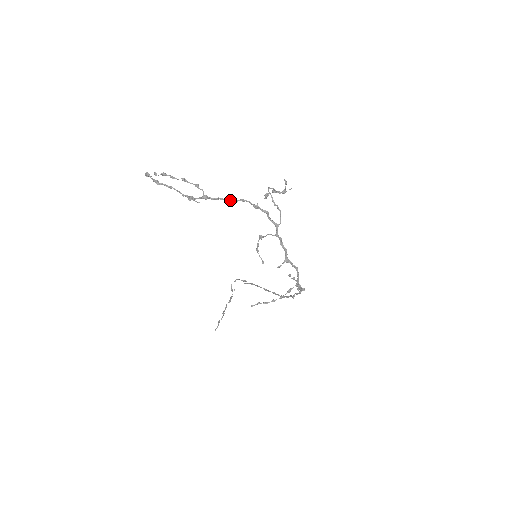
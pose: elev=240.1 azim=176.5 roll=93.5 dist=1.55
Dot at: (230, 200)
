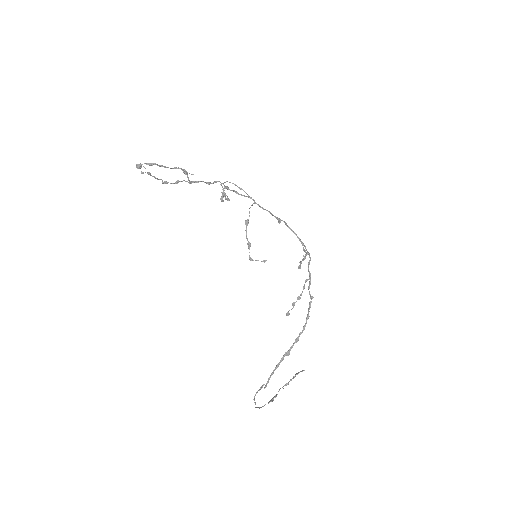
Dot at: (208, 182)
